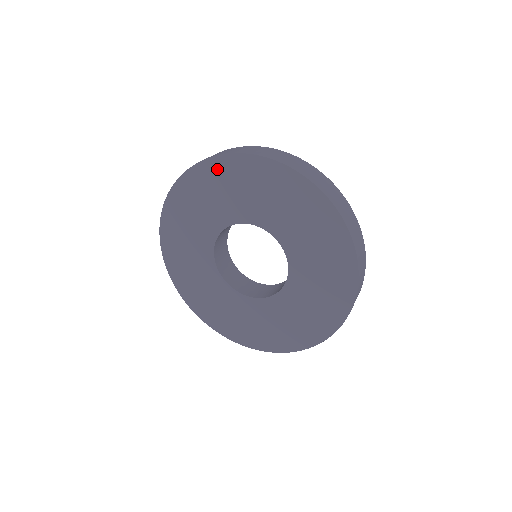
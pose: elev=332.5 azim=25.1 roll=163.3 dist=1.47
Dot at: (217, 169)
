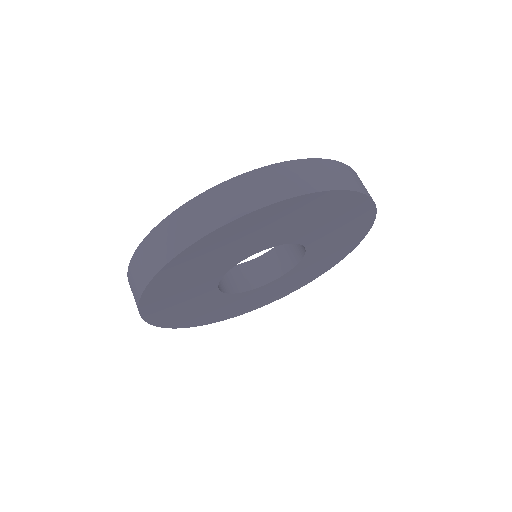
Dot at: (181, 264)
